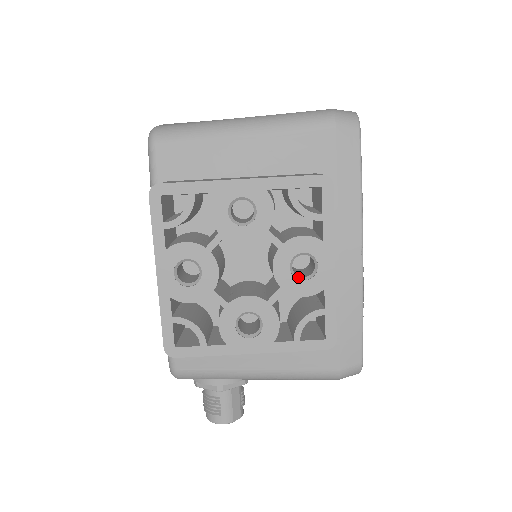
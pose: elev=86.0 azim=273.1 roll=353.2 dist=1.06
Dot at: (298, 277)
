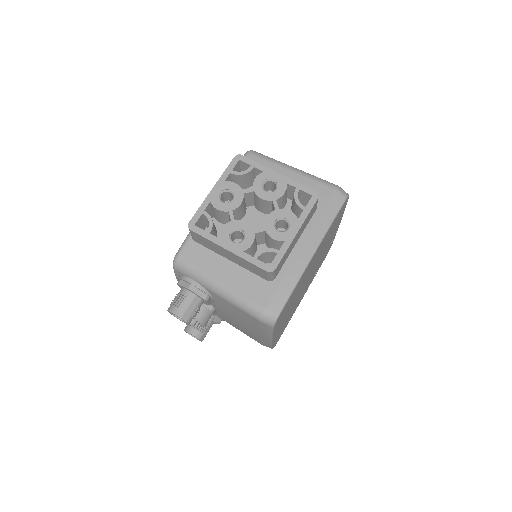
Dot at: (276, 229)
